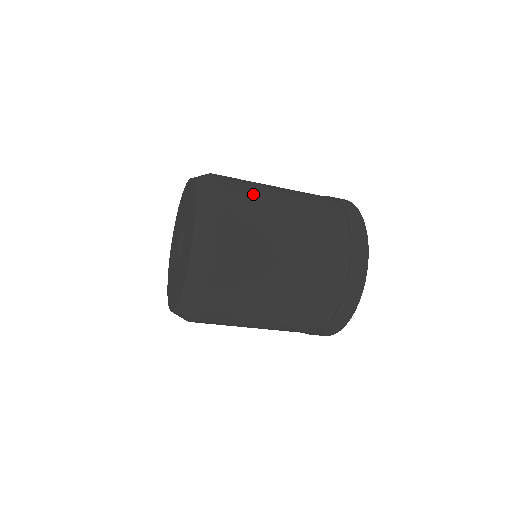
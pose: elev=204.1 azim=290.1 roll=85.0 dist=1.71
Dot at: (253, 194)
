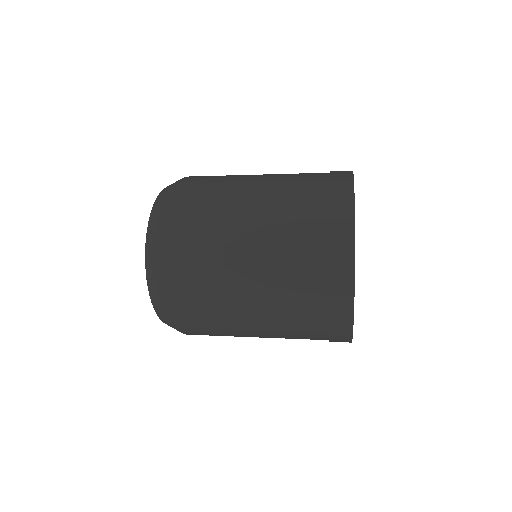
Dot at: (205, 223)
